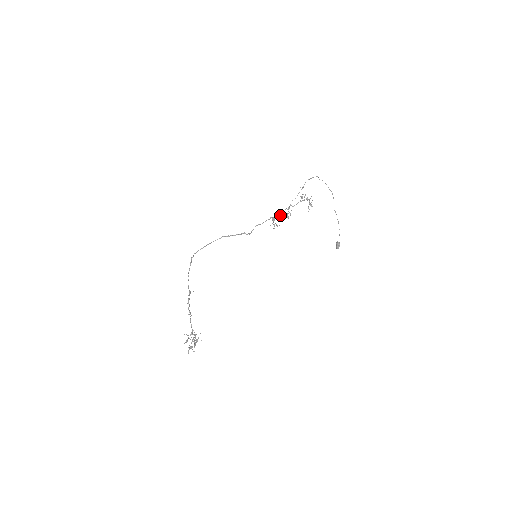
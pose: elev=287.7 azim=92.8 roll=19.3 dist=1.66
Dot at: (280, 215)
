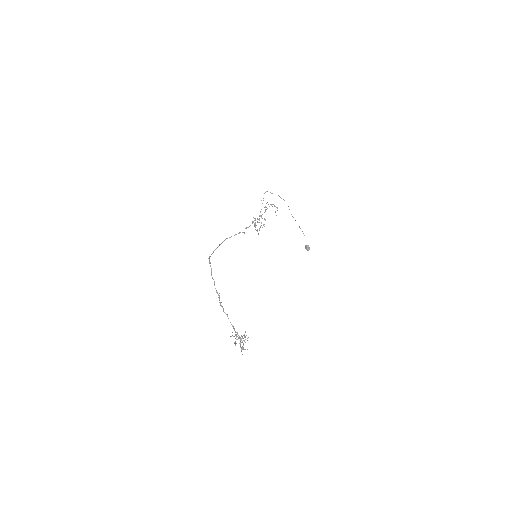
Dot at: (258, 219)
